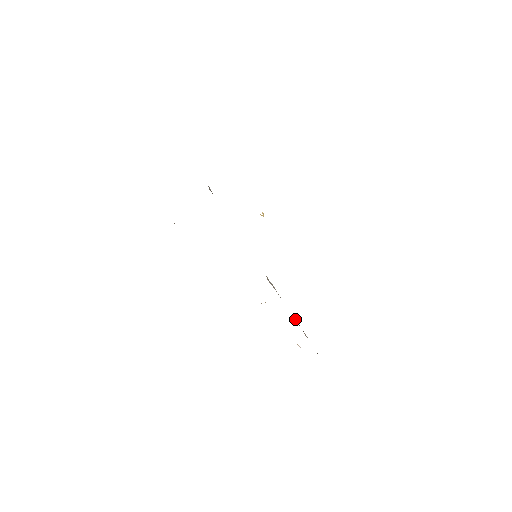
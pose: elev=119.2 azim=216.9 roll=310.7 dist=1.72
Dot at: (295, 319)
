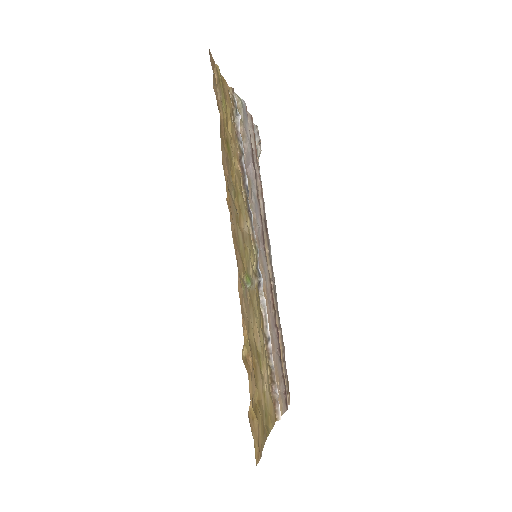
Dot at: (272, 363)
